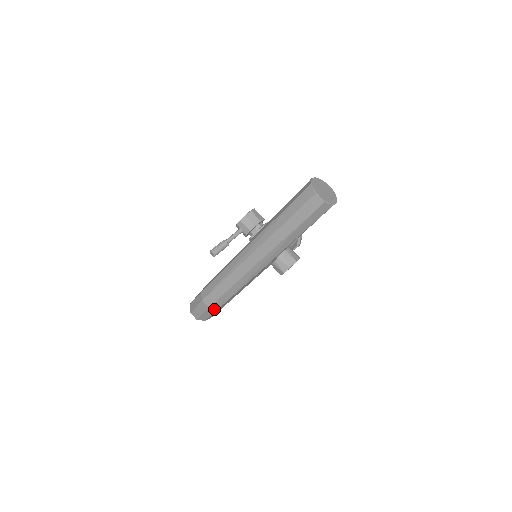
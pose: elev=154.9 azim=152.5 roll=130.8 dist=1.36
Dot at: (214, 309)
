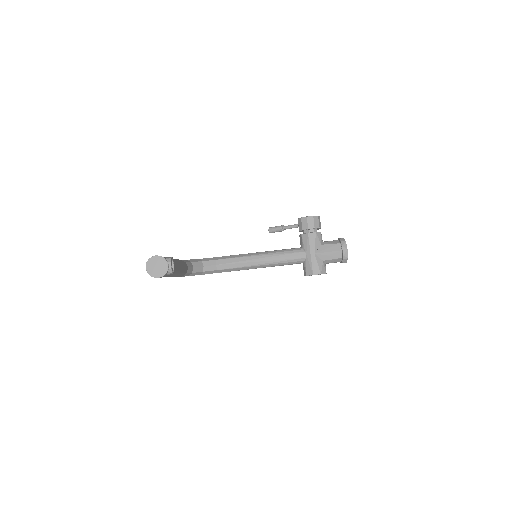
Dot at: occluded
